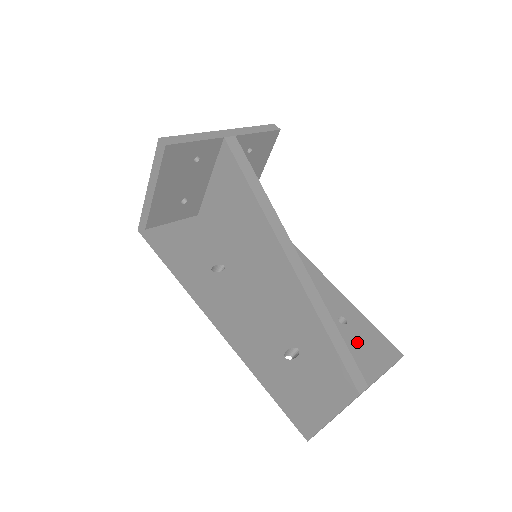
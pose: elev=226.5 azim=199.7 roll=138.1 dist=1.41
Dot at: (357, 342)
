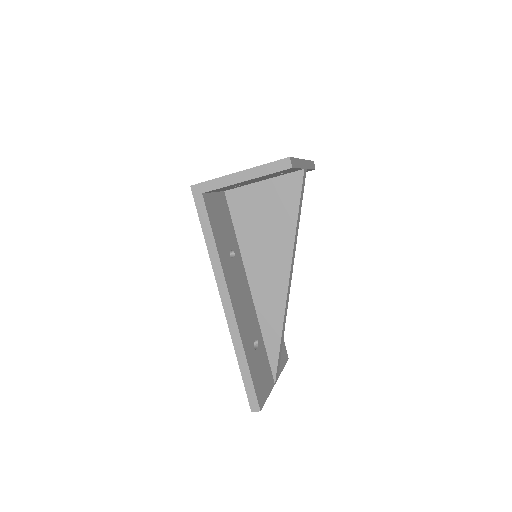
Dot at: occluded
